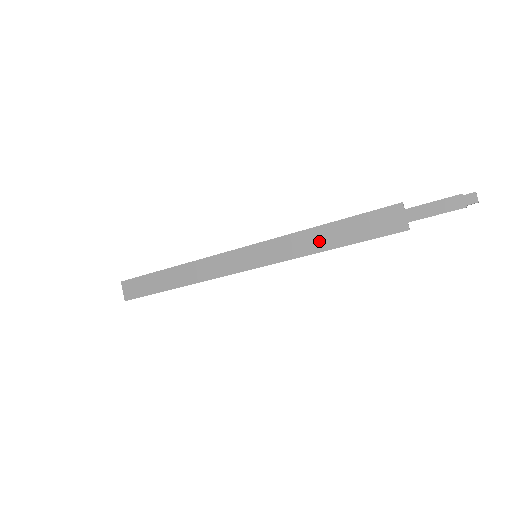
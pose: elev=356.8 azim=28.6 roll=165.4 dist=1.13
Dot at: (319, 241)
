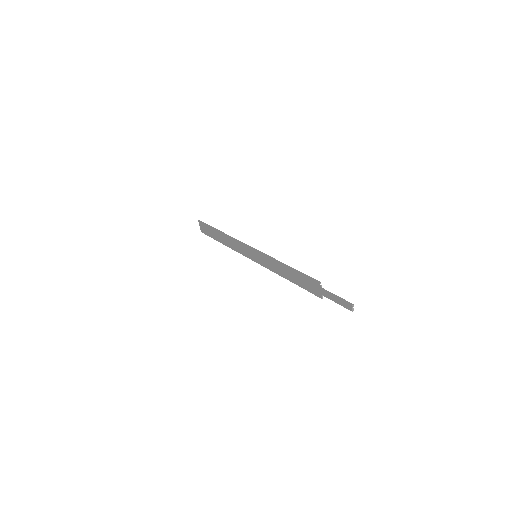
Dot at: (283, 272)
